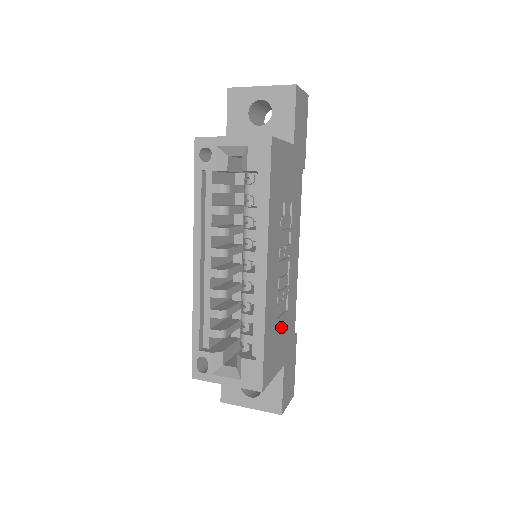
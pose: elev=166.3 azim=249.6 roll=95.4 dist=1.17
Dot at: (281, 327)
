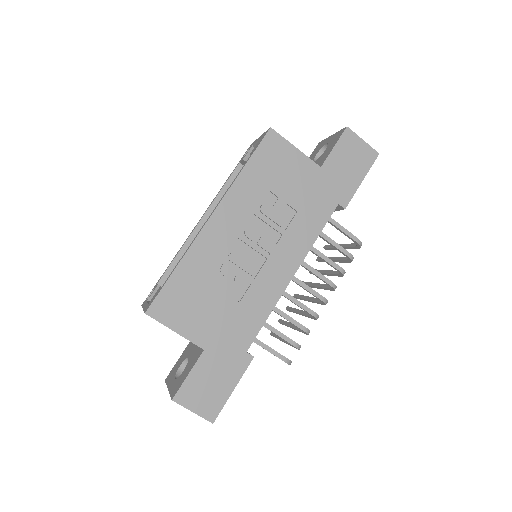
Dot at: (217, 302)
